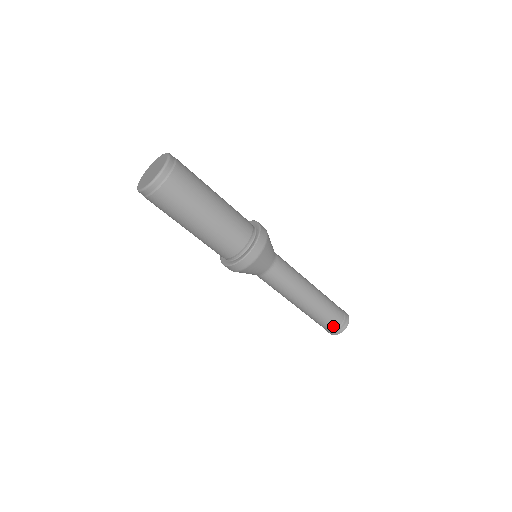
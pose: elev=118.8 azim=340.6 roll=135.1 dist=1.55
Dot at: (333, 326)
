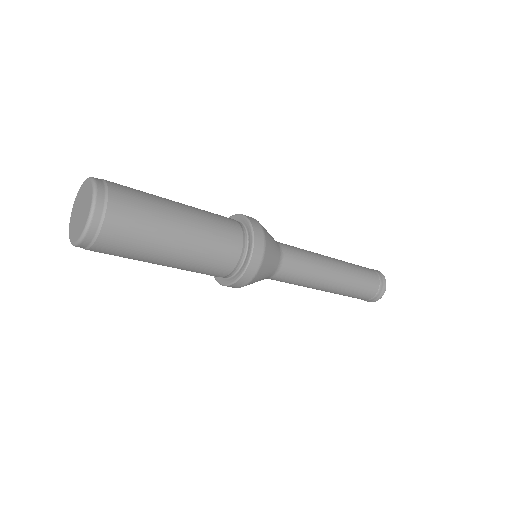
Dot at: (375, 278)
